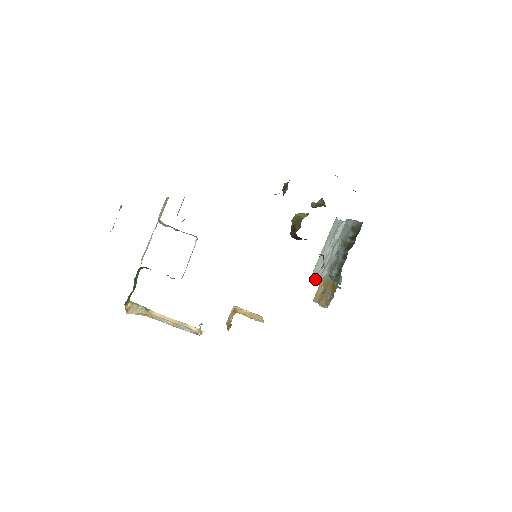
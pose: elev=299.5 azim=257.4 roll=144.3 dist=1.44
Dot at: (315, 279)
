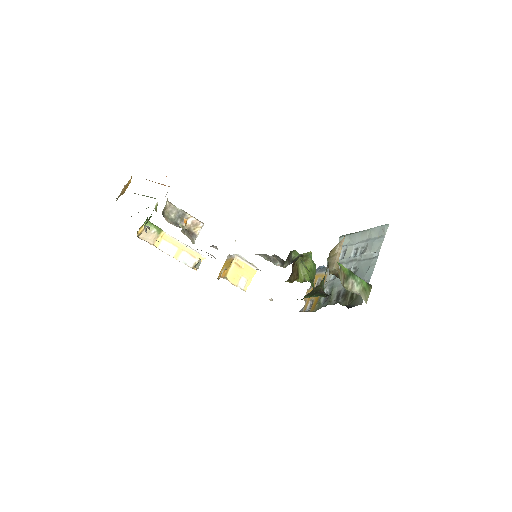
Dot at: occluded
